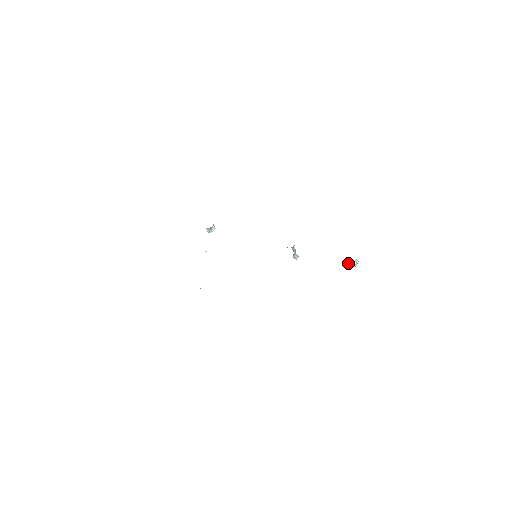
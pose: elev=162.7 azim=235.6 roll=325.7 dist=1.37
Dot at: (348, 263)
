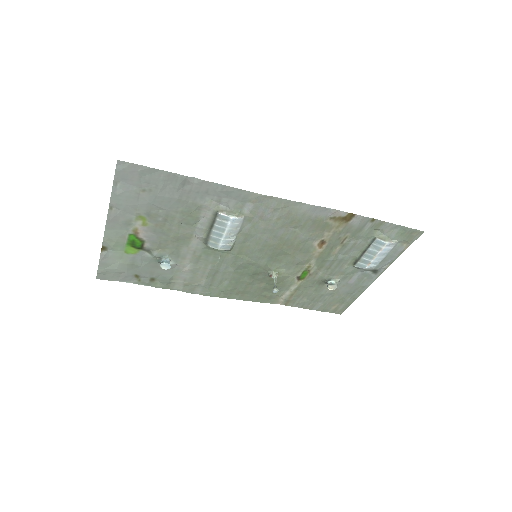
Dot at: (331, 283)
